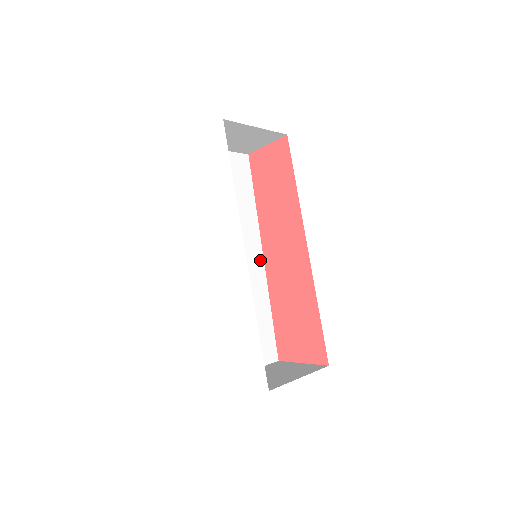
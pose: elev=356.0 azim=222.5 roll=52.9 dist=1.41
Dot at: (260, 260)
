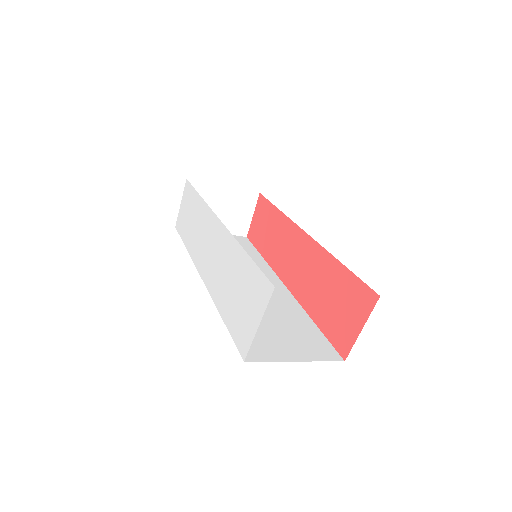
Dot at: (282, 288)
